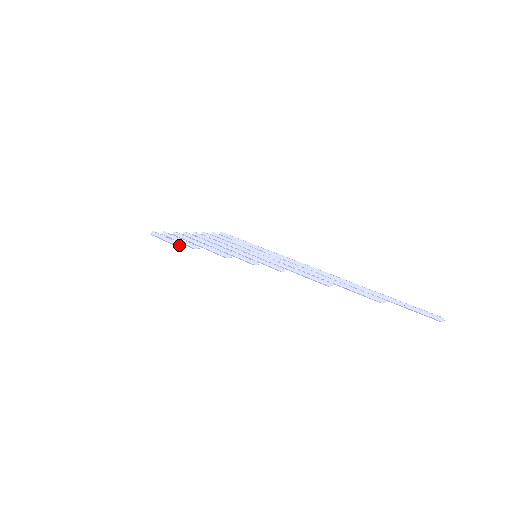
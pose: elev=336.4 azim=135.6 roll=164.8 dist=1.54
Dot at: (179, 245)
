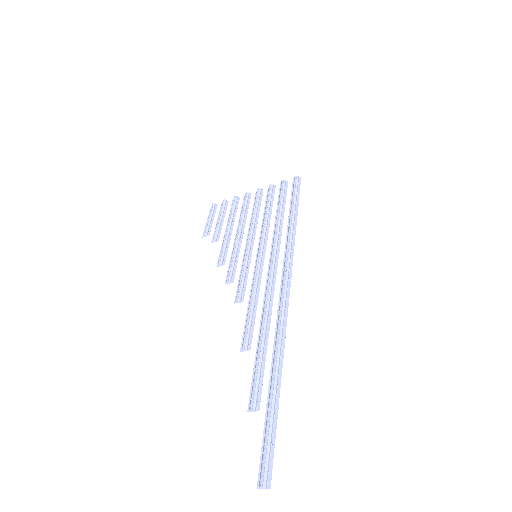
Dot at: (206, 236)
